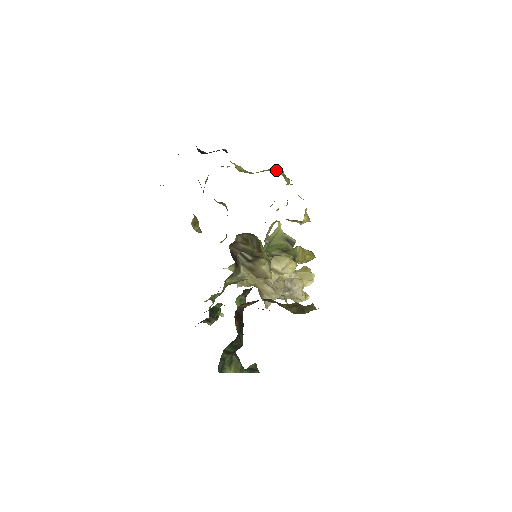
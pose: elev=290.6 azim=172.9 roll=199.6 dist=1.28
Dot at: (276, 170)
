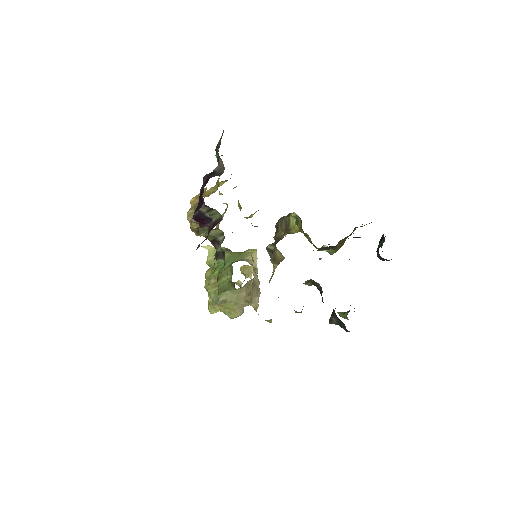
Dot at: (226, 180)
